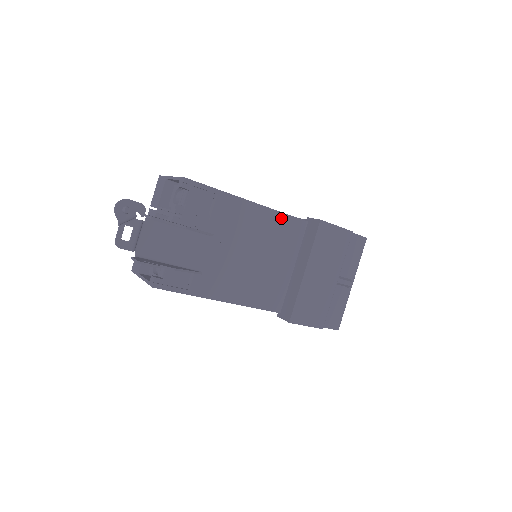
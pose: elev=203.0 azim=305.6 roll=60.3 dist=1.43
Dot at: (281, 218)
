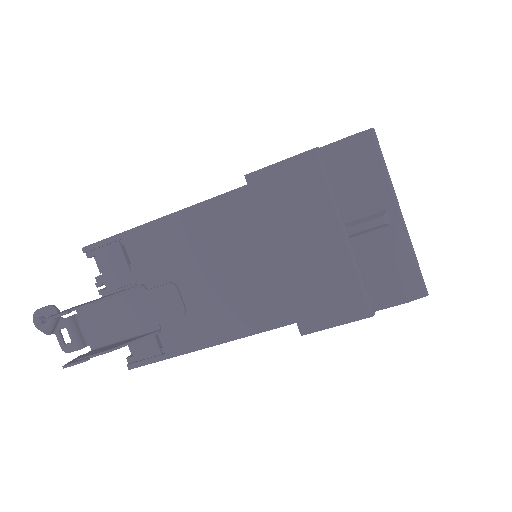
Dot at: (212, 207)
